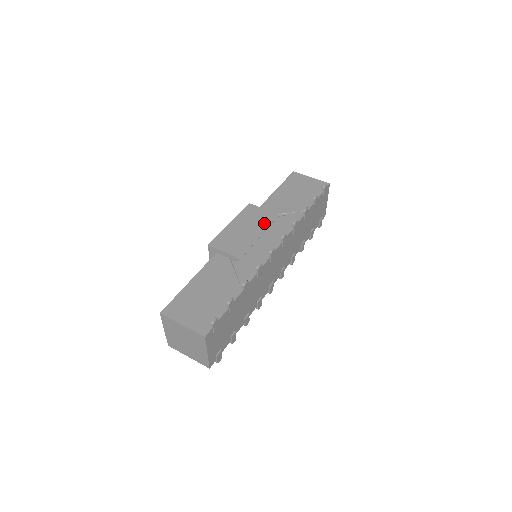
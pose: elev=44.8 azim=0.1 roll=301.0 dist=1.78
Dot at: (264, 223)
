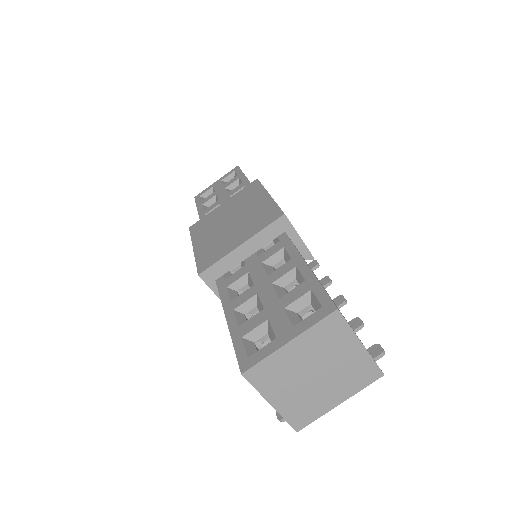
Dot at: occluded
